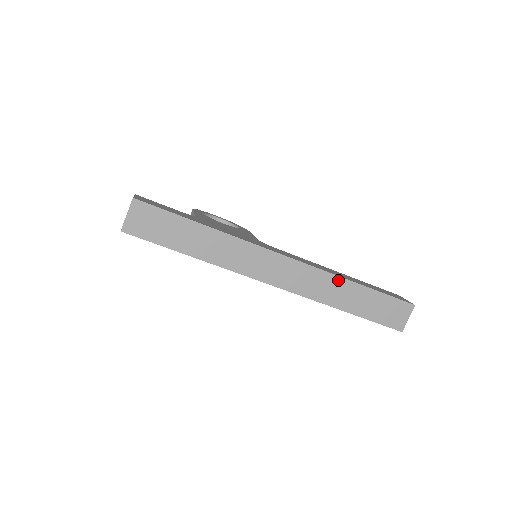
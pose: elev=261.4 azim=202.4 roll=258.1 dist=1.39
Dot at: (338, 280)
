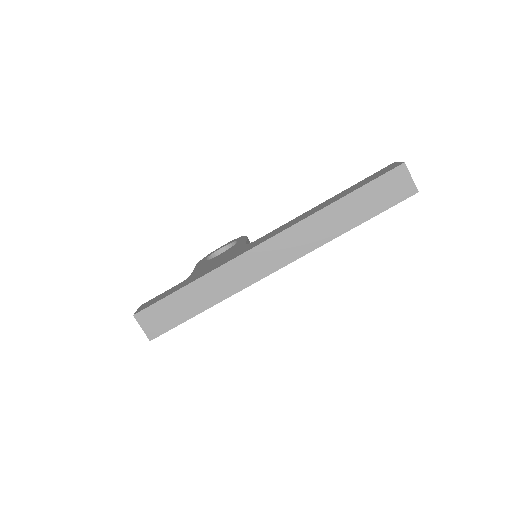
Dot at: (320, 215)
